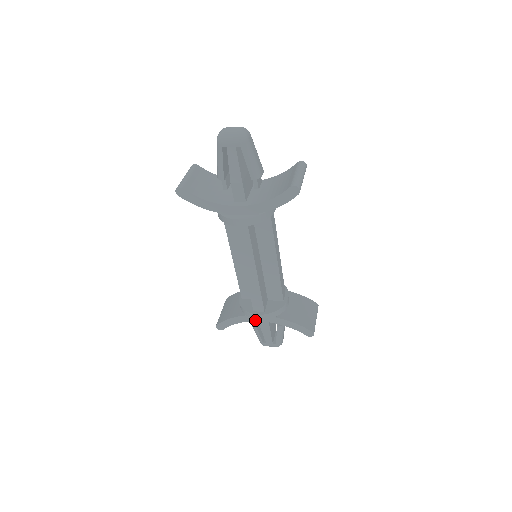
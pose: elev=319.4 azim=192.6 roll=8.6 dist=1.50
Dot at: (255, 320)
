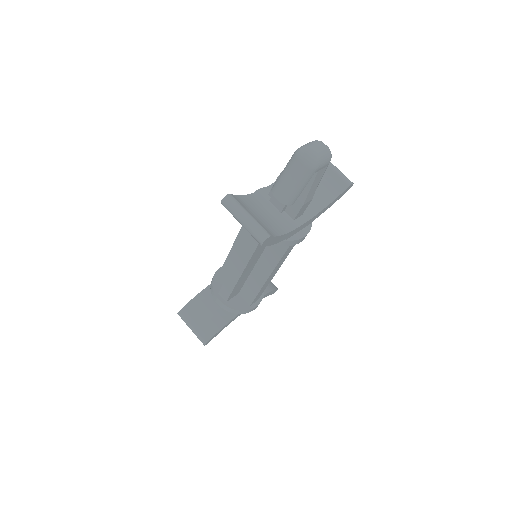
Dot at: occluded
